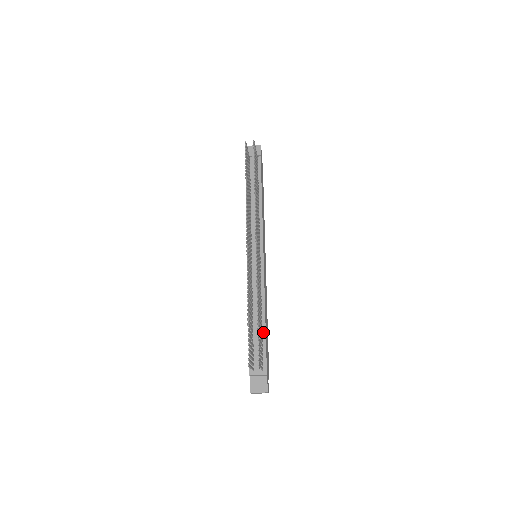
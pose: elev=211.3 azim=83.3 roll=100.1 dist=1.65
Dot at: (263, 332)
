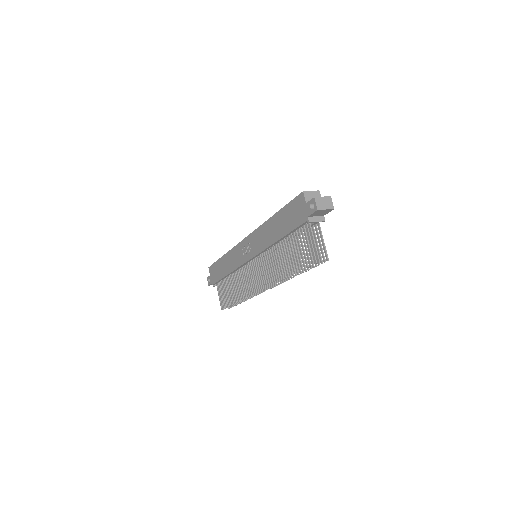
Dot at: occluded
